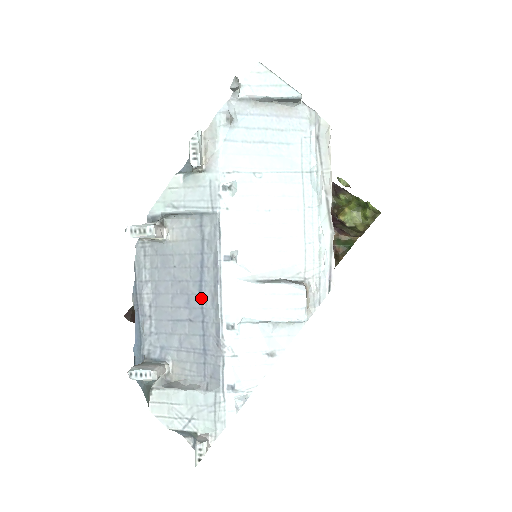
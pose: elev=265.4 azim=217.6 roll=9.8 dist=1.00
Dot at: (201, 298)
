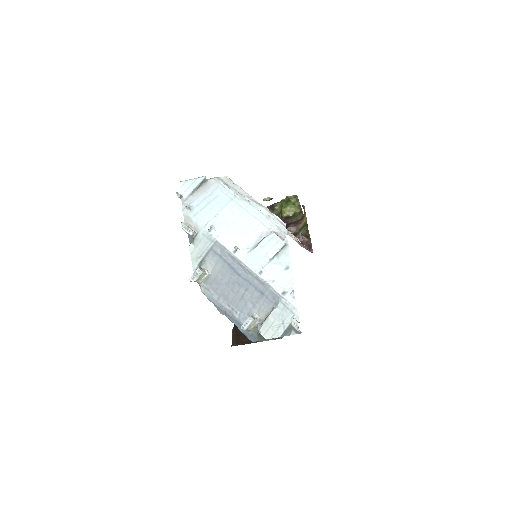
Dot at: (241, 277)
